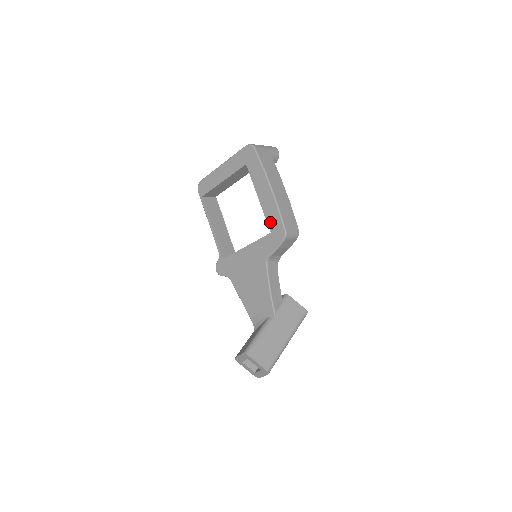
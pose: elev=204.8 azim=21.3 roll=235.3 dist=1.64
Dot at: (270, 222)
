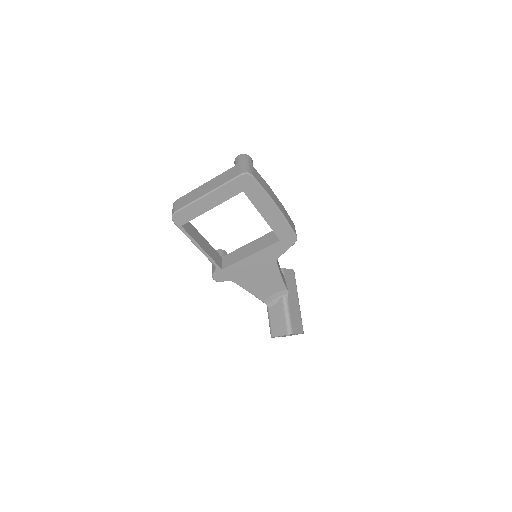
Dot at: (279, 233)
